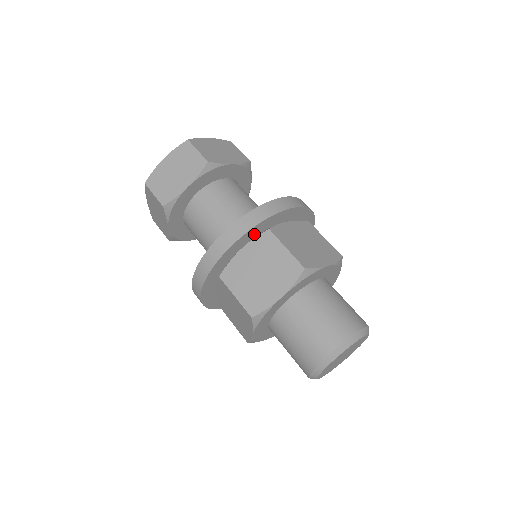
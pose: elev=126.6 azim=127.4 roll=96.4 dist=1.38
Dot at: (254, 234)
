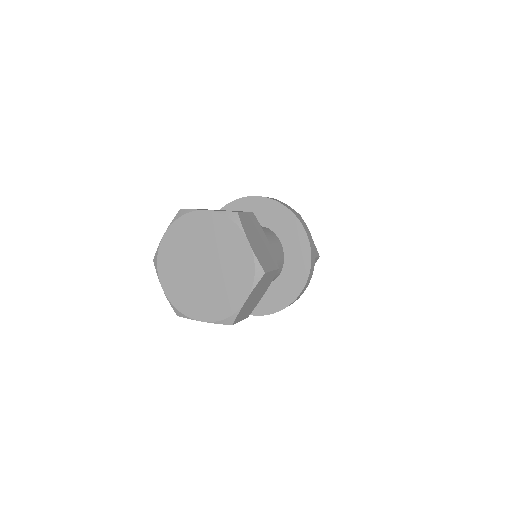
Dot at: occluded
